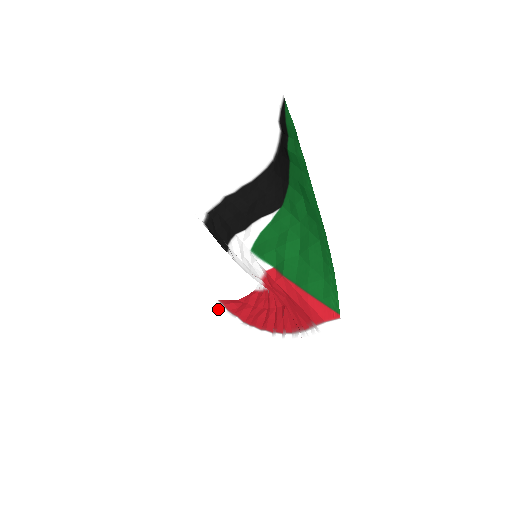
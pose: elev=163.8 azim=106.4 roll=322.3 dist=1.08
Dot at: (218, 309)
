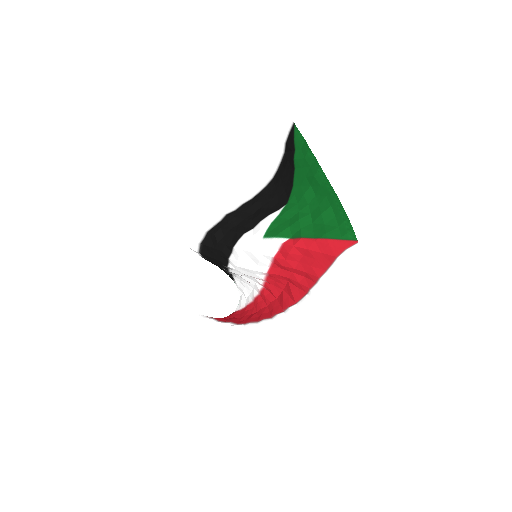
Dot at: (211, 319)
